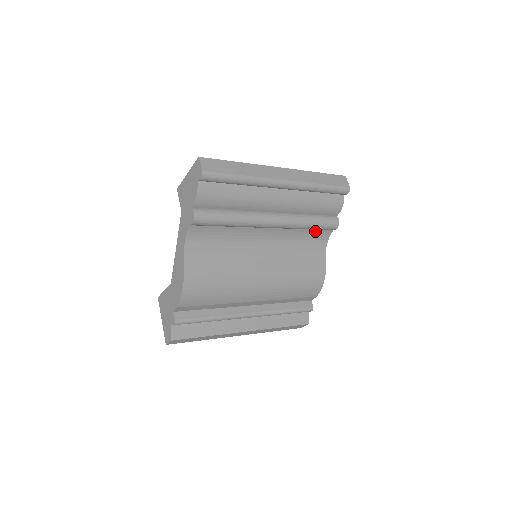
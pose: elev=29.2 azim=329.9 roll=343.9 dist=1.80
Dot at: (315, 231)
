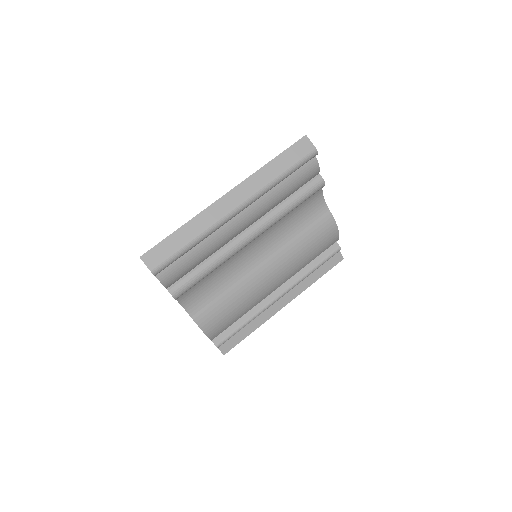
Dot at: occluded
